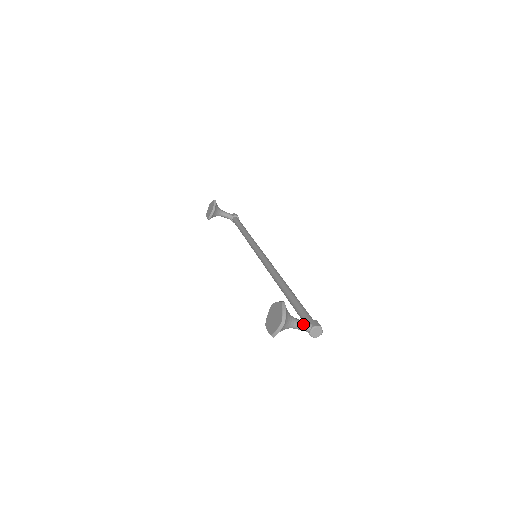
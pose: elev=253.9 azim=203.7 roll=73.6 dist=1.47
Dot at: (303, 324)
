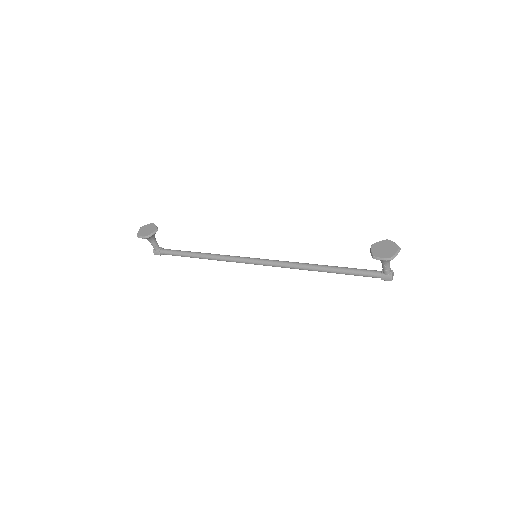
Dot at: occluded
